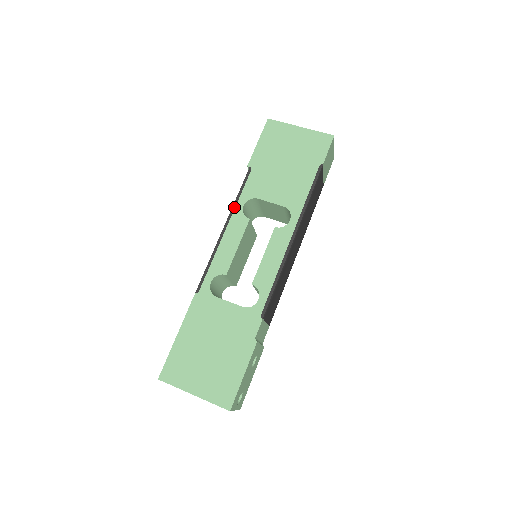
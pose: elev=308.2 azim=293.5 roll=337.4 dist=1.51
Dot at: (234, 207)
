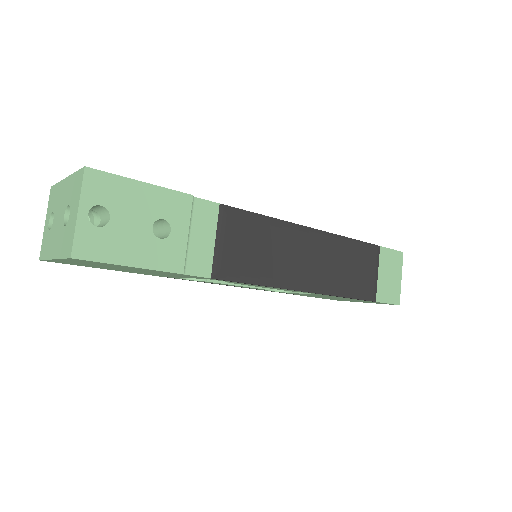
Dot at: occluded
